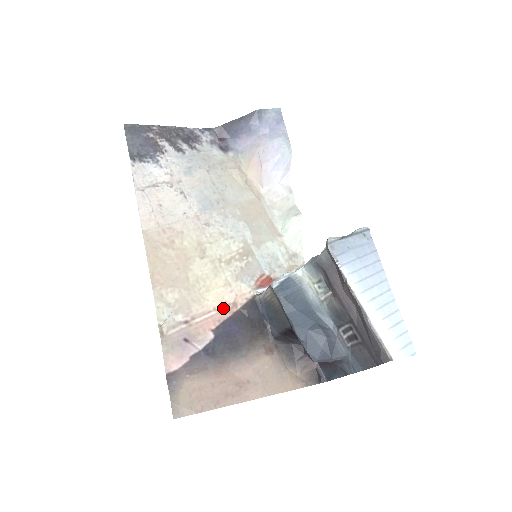
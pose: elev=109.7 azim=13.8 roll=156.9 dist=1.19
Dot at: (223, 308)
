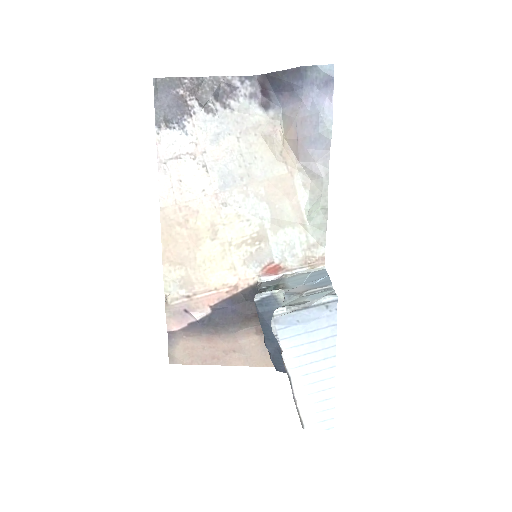
Dot at: (224, 289)
